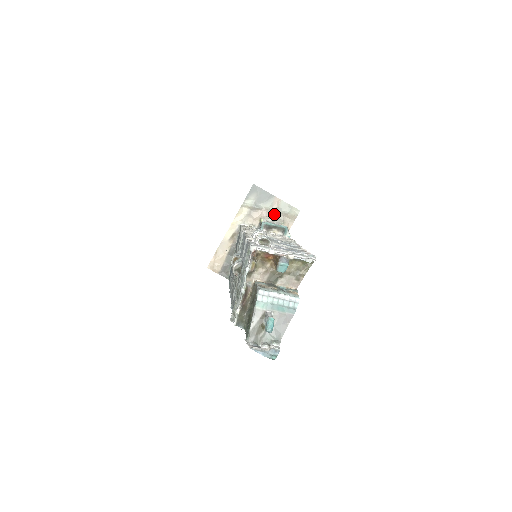
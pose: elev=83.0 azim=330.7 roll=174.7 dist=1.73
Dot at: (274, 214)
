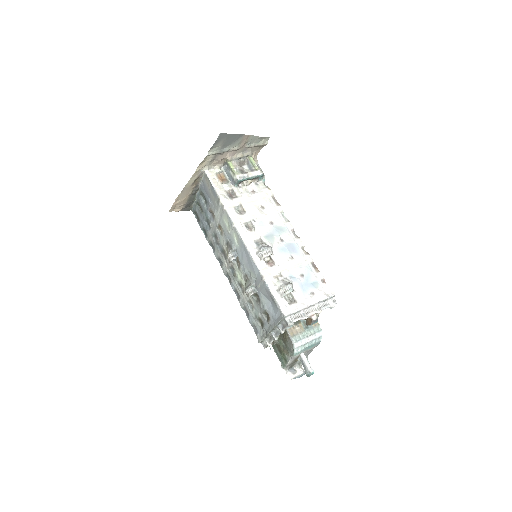
Dot at: (242, 149)
